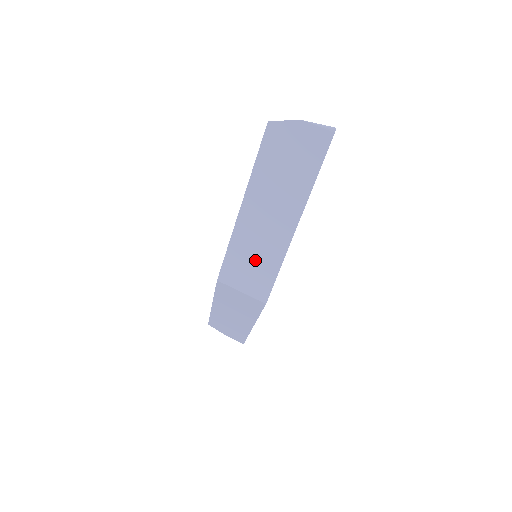
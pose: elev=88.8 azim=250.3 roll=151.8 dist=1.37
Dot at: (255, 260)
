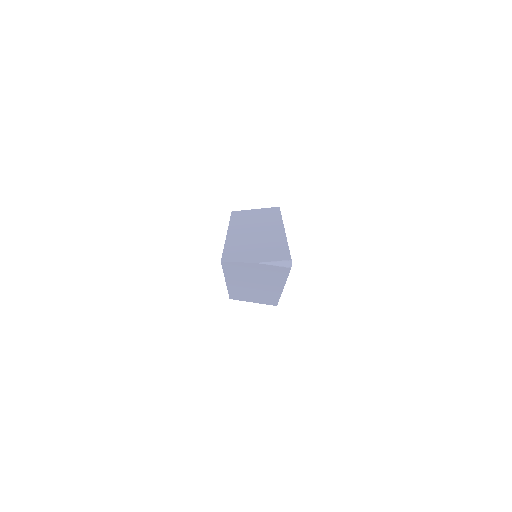
Dot at: (255, 296)
